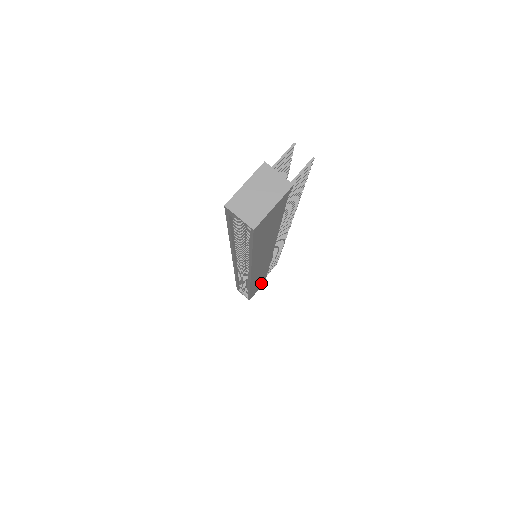
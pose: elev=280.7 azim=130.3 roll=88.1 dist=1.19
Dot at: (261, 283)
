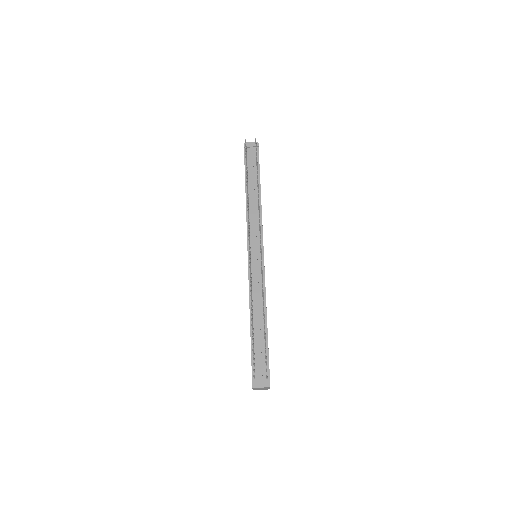
Dot at: occluded
